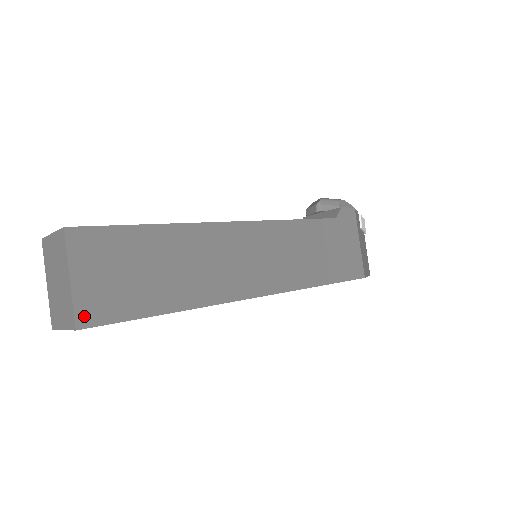
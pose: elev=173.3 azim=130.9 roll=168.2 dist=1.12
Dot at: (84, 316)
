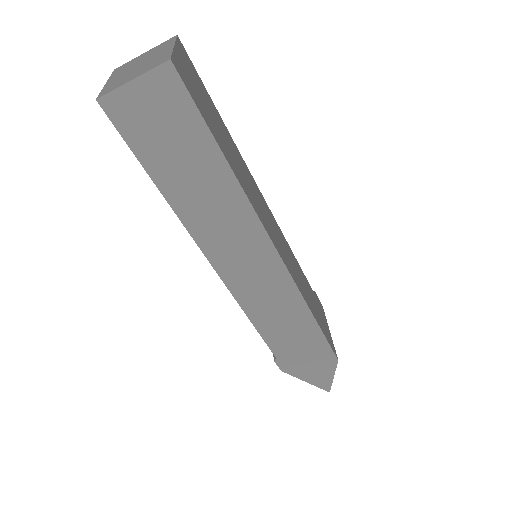
Dot at: (177, 66)
